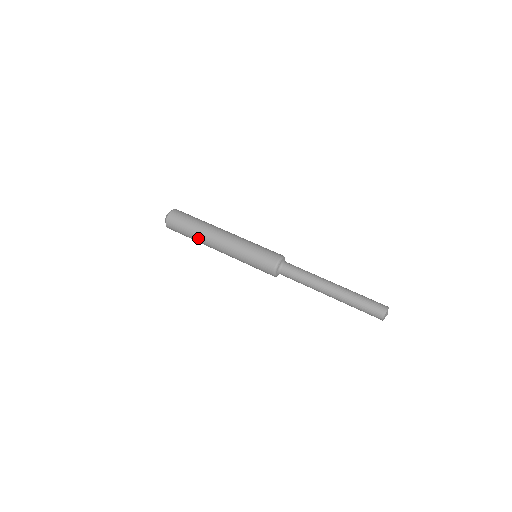
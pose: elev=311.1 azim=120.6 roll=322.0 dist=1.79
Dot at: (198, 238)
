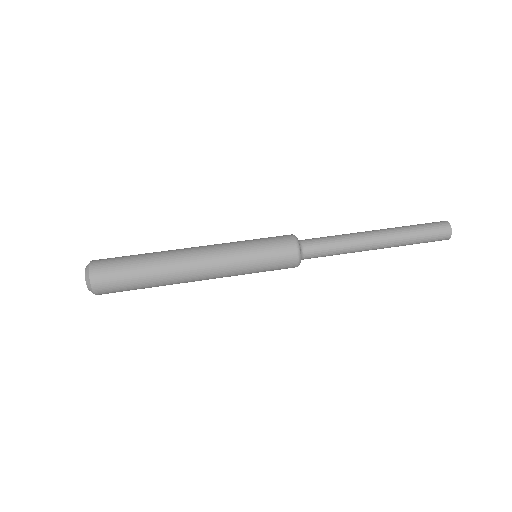
Dot at: (158, 265)
